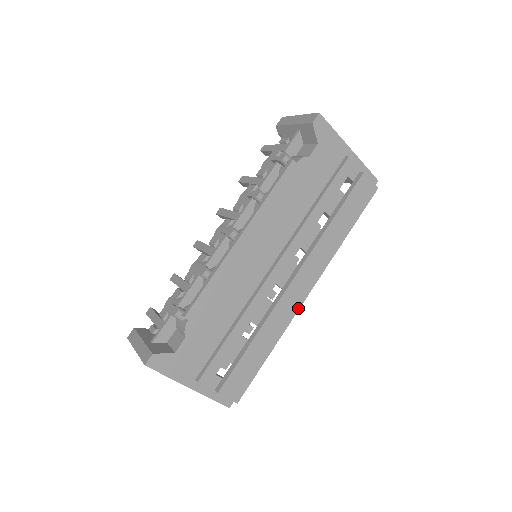
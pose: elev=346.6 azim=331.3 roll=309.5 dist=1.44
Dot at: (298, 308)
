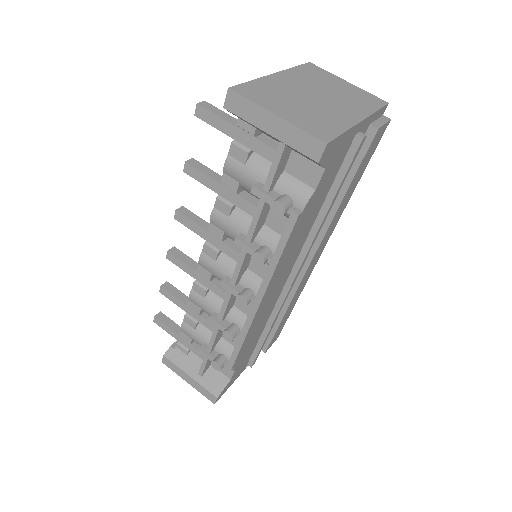
Dot at: occluded
